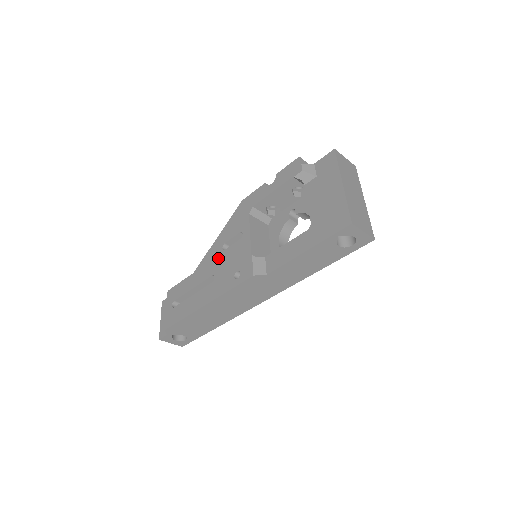
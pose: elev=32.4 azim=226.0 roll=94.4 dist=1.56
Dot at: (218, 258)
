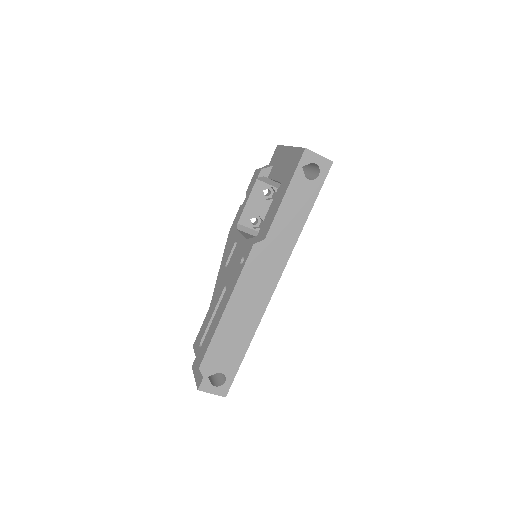
Dot at: (224, 275)
